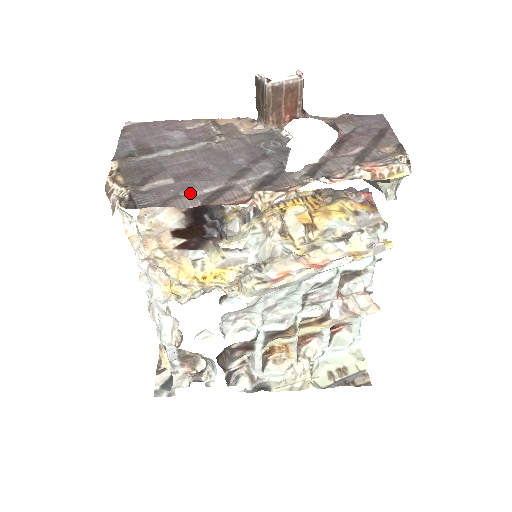
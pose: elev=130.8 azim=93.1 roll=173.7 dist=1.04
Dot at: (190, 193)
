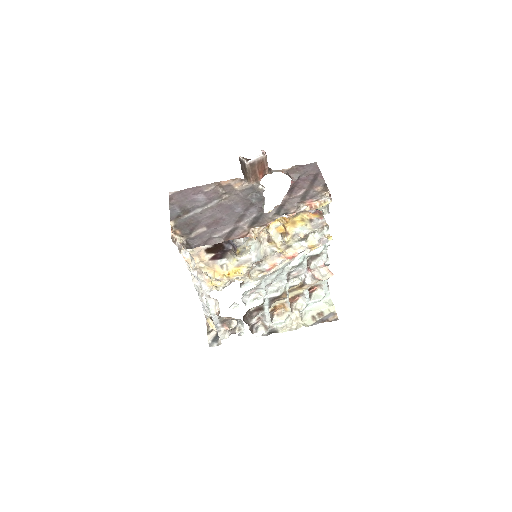
Dot at: (217, 235)
